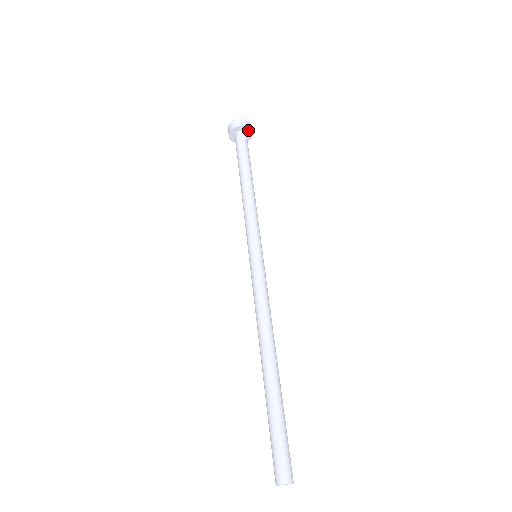
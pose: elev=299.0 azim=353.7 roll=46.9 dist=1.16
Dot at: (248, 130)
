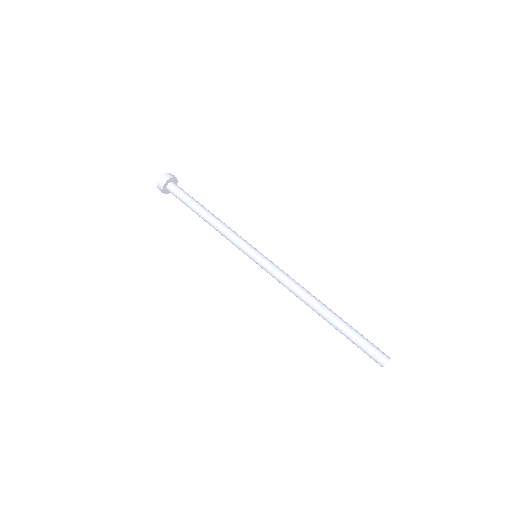
Dot at: (170, 180)
